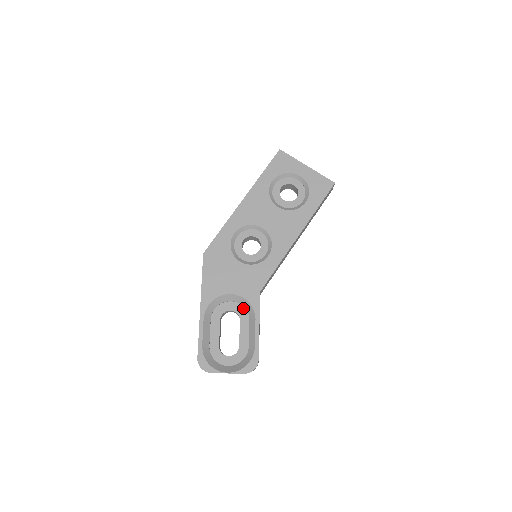
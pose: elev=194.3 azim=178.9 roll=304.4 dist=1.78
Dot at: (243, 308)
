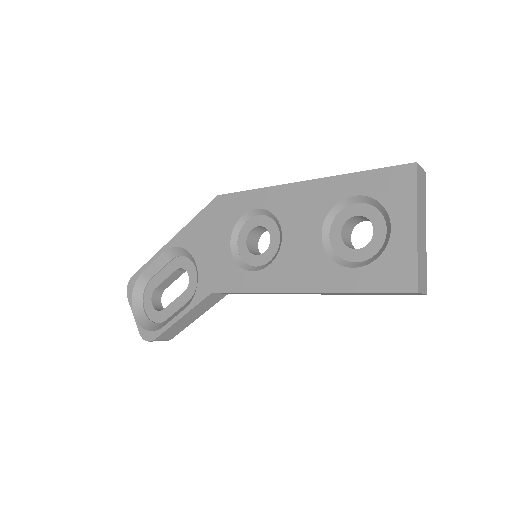
Dot at: (196, 285)
